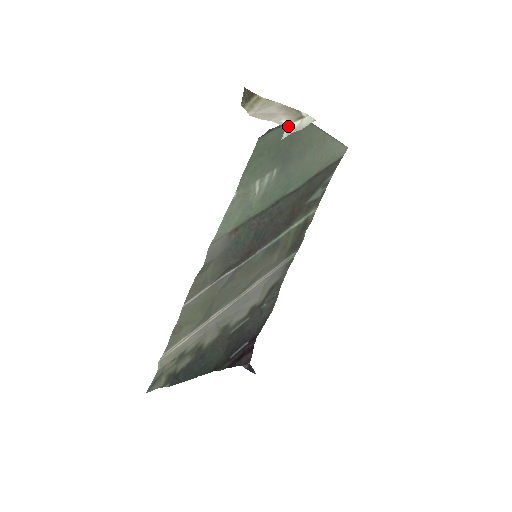
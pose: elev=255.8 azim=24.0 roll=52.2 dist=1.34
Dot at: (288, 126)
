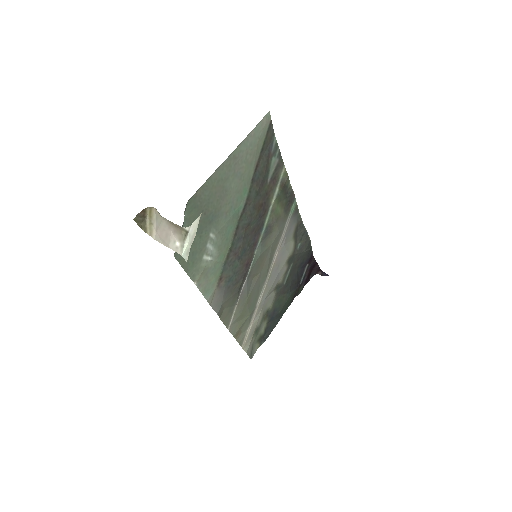
Dot at: (182, 253)
